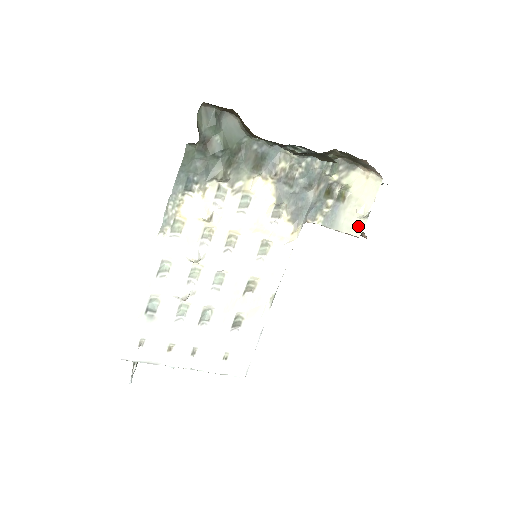
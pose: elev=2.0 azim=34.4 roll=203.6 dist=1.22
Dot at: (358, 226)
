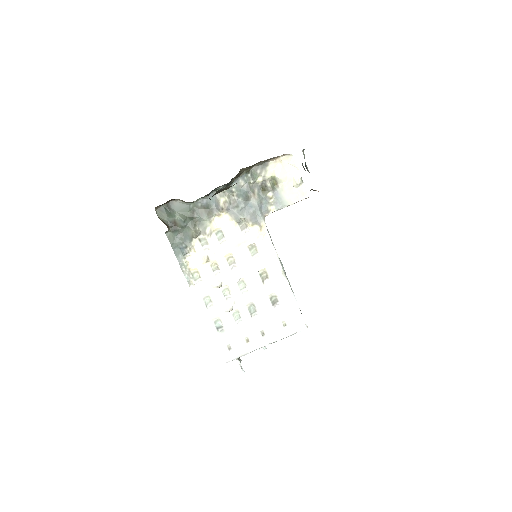
Dot at: (301, 192)
